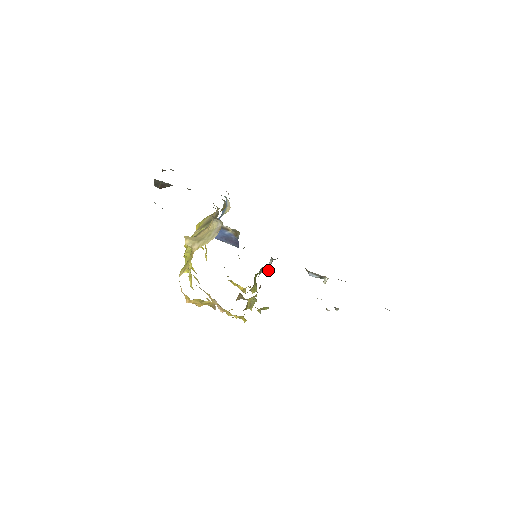
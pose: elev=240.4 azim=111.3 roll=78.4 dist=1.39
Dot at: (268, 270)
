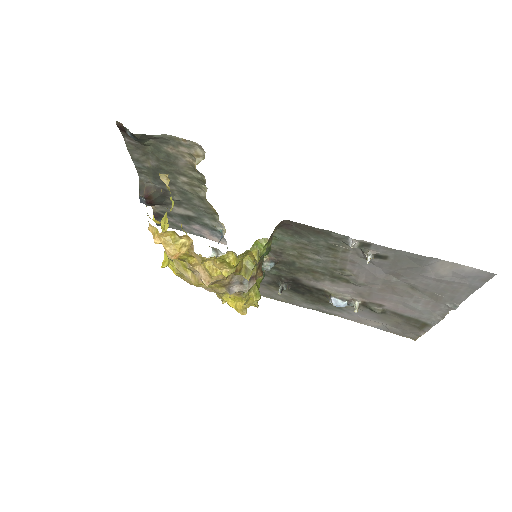
Dot at: (272, 263)
